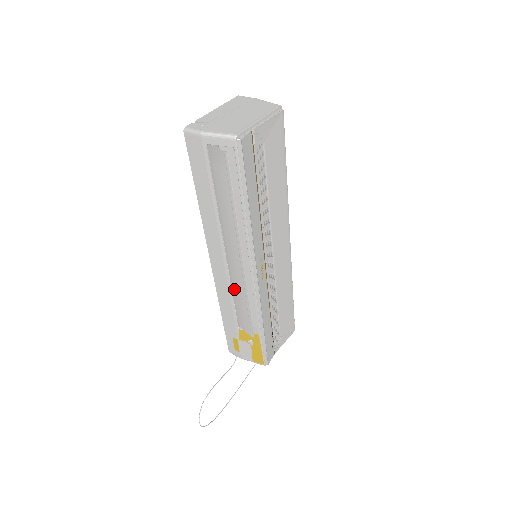
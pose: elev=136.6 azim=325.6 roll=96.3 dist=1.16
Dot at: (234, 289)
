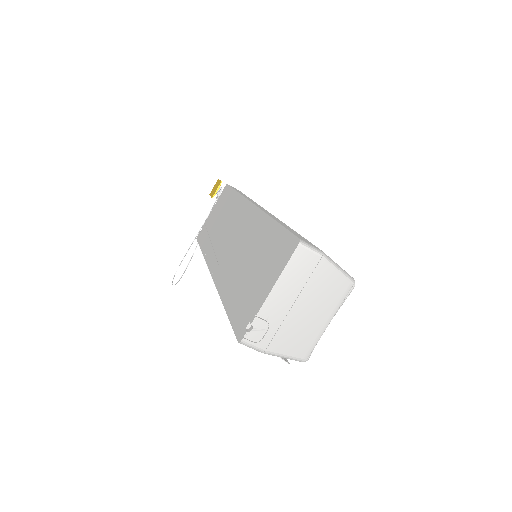
Dot at: occluded
